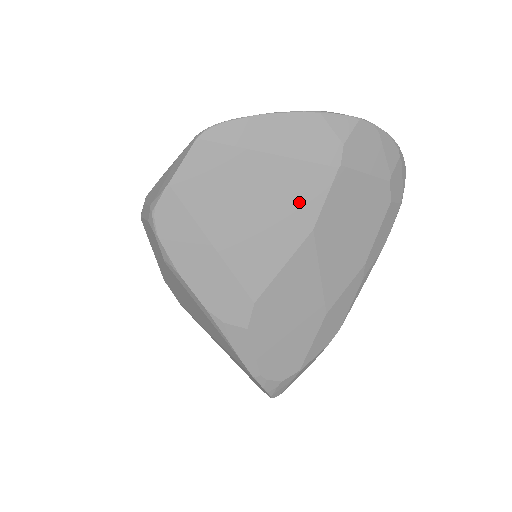
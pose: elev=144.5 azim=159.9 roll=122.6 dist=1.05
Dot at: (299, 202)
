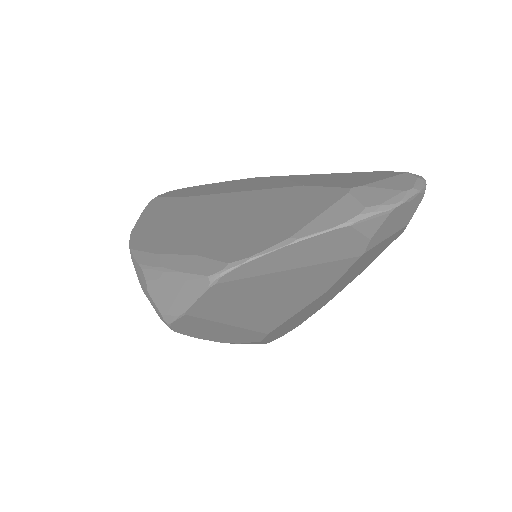
Dot at: (316, 283)
